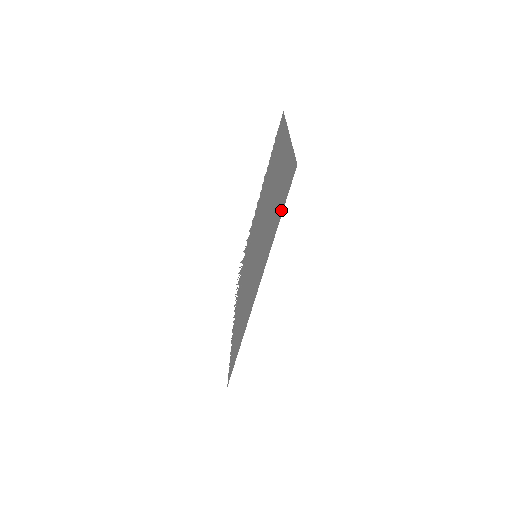
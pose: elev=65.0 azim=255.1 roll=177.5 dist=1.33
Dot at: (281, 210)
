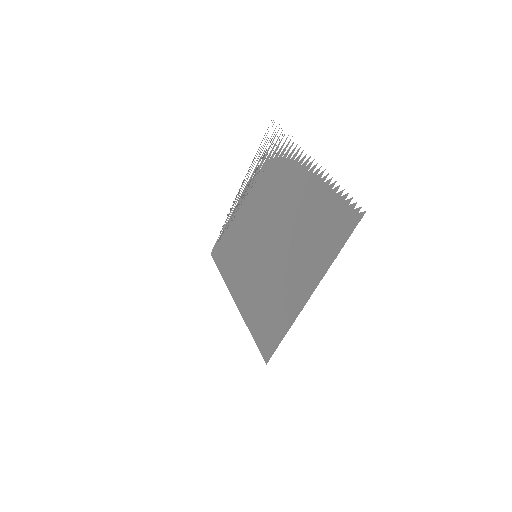
Dot at: (256, 337)
